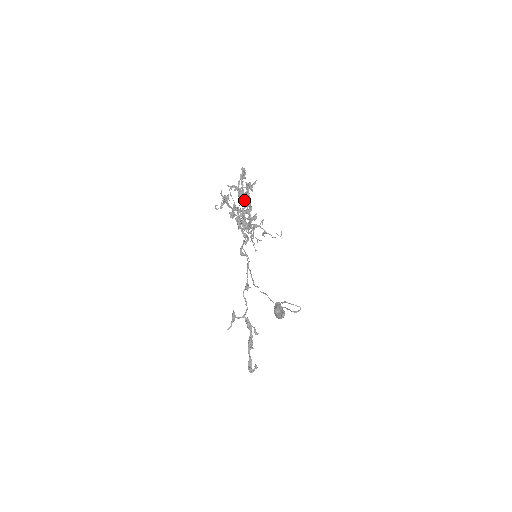
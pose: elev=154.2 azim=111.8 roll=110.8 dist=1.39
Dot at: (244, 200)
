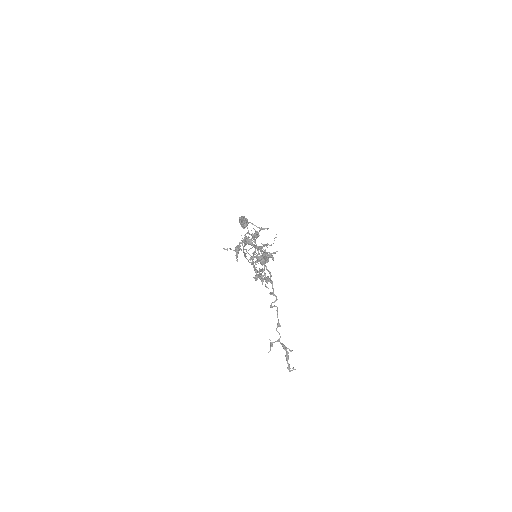
Dot at: occluded
